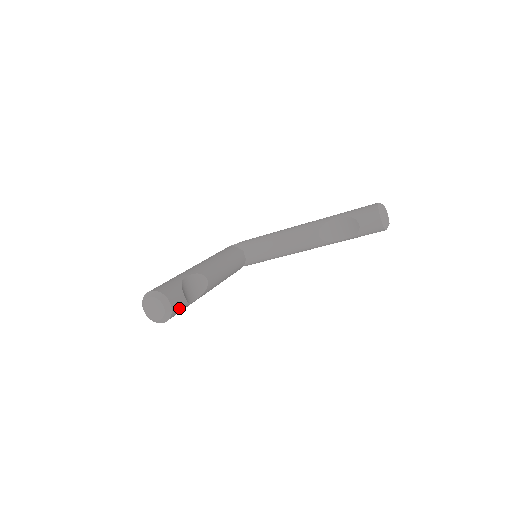
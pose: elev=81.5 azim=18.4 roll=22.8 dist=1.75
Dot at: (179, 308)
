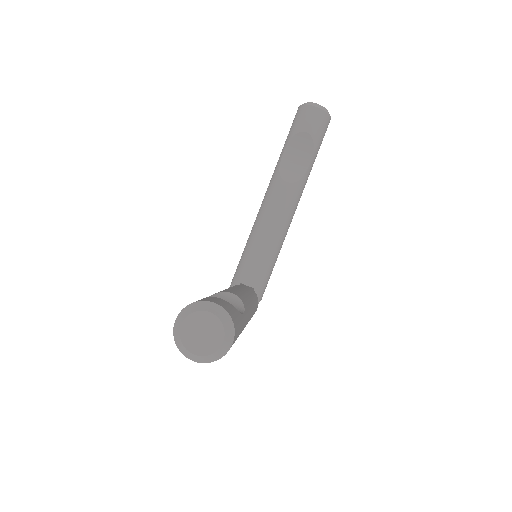
Dot at: (232, 312)
